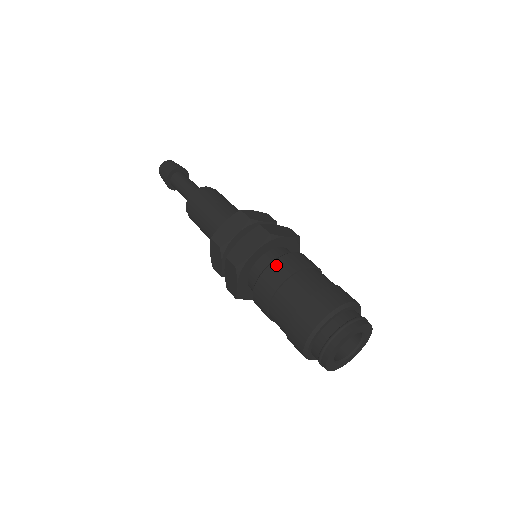
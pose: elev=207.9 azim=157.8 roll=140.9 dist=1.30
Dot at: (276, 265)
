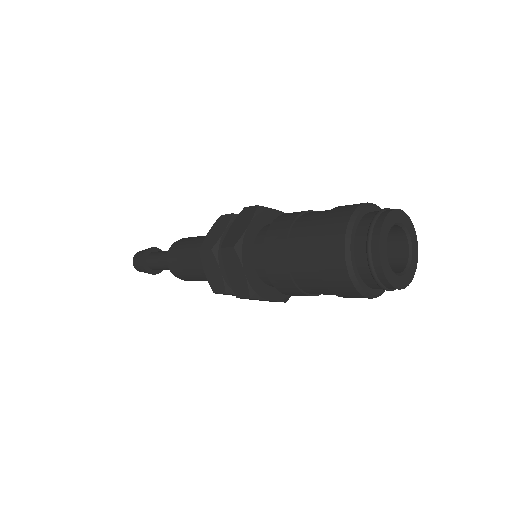
Dot at: (276, 222)
